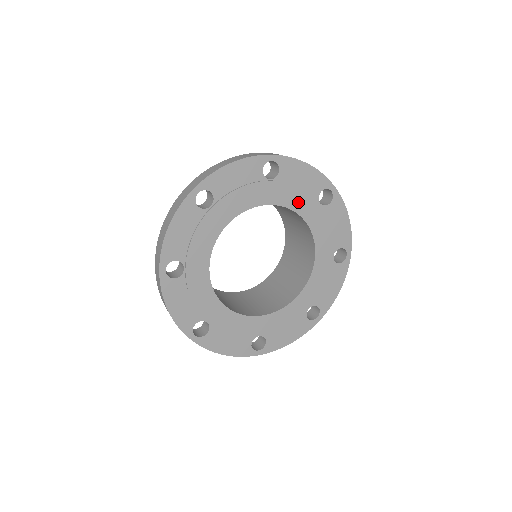
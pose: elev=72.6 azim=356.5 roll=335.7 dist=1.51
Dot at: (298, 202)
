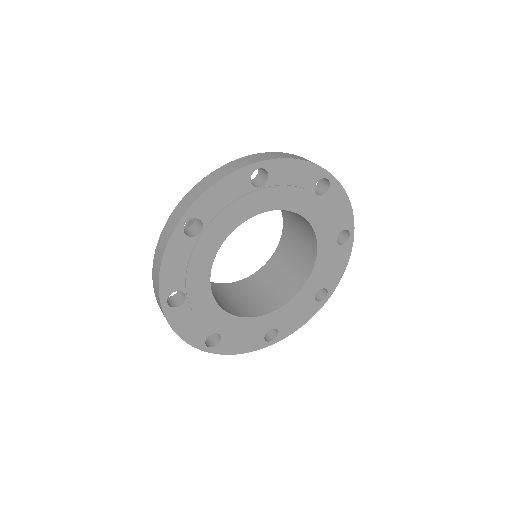
Dot at: (241, 212)
